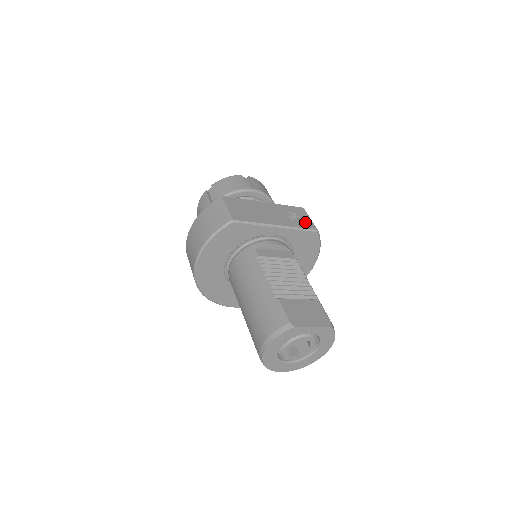
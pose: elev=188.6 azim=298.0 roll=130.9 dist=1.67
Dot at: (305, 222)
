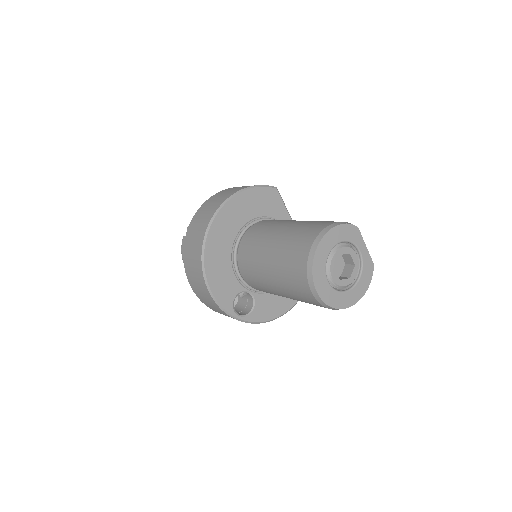
Dot at: occluded
